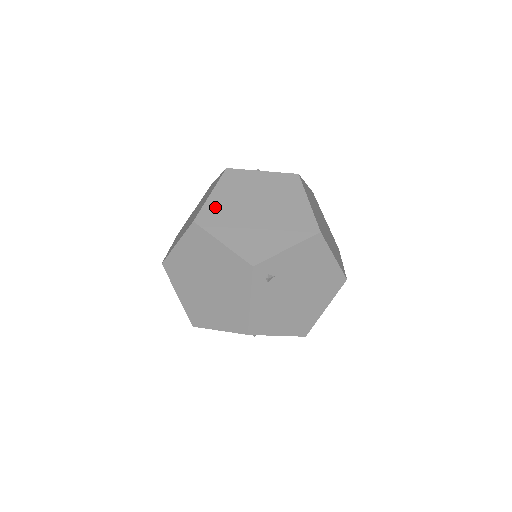
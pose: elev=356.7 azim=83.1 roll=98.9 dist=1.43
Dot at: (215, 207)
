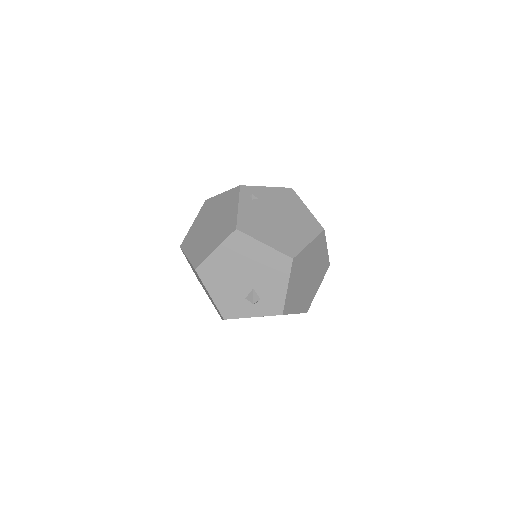
Dot at: occluded
